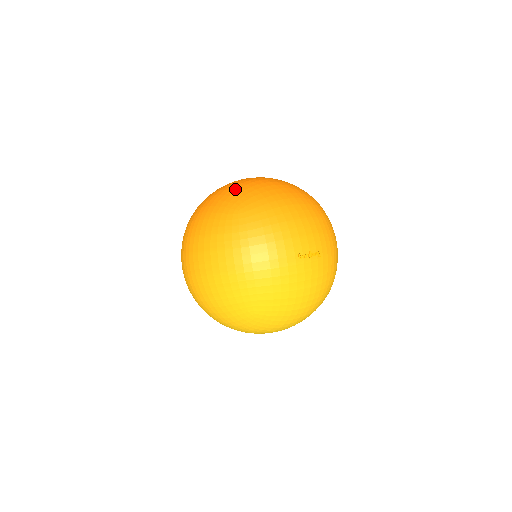
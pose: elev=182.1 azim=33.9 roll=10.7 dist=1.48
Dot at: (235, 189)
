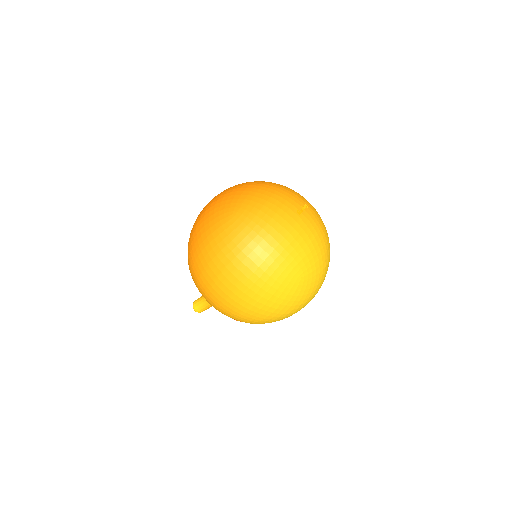
Dot at: (213, 208)
